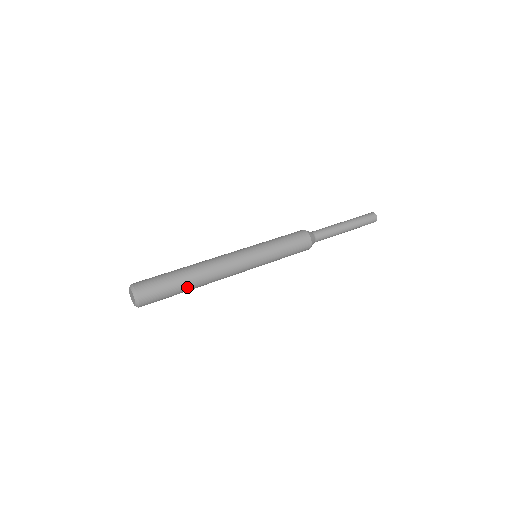
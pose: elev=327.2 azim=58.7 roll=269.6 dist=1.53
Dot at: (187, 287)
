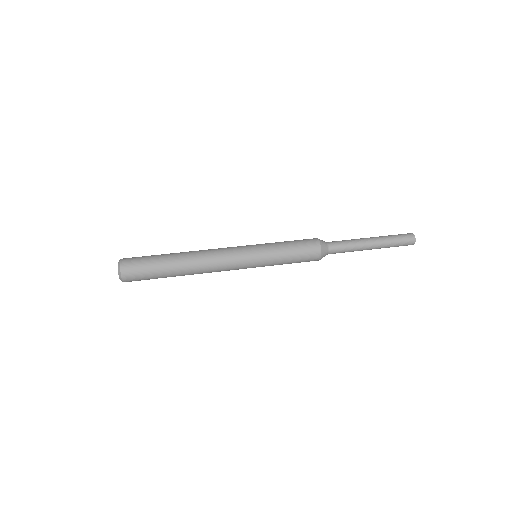
Dot at: (172, 270)
